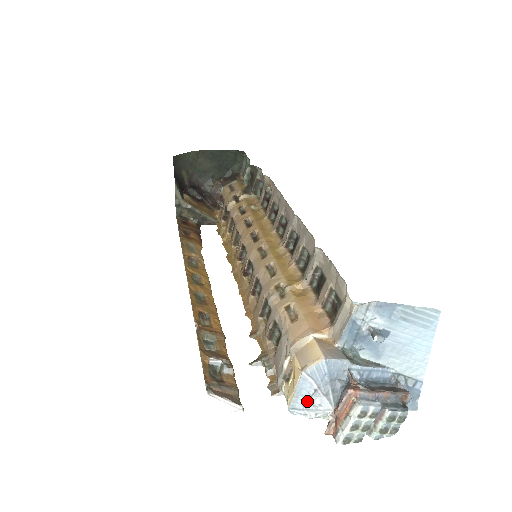
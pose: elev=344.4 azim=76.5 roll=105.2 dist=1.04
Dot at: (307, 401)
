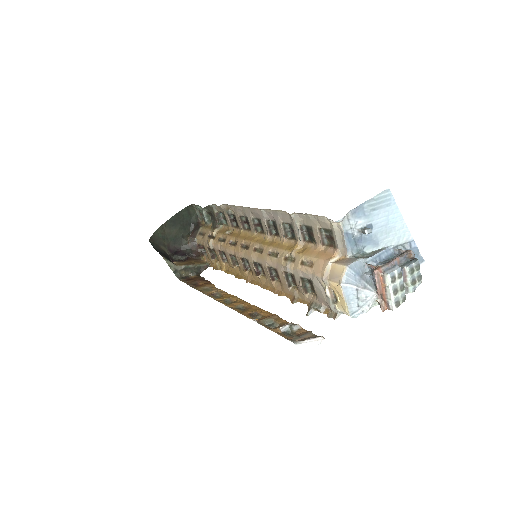
Dot at: (357, 301)
